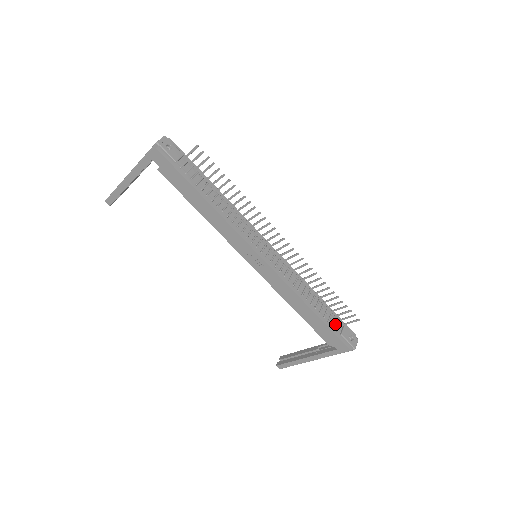
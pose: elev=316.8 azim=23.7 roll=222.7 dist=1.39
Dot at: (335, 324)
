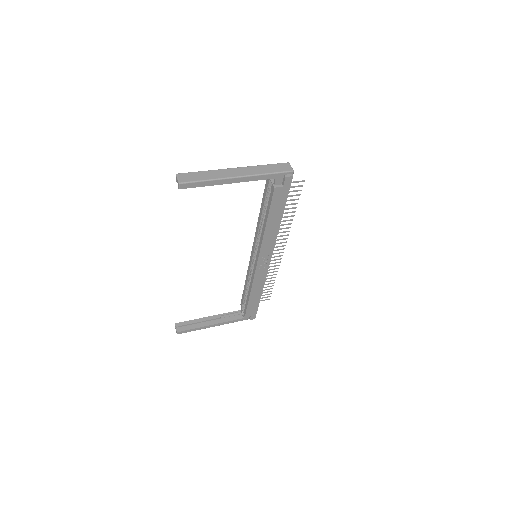
Dot at: occluded
